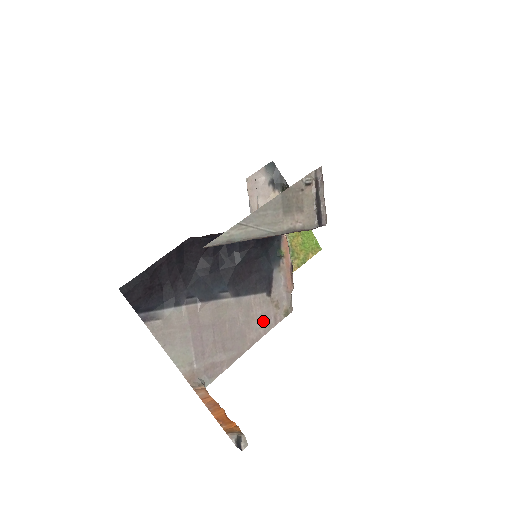
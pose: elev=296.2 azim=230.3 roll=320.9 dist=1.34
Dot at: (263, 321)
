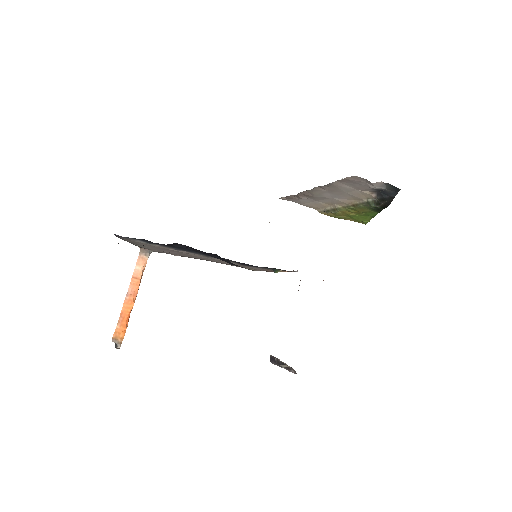
Dot at: (226, 263)
